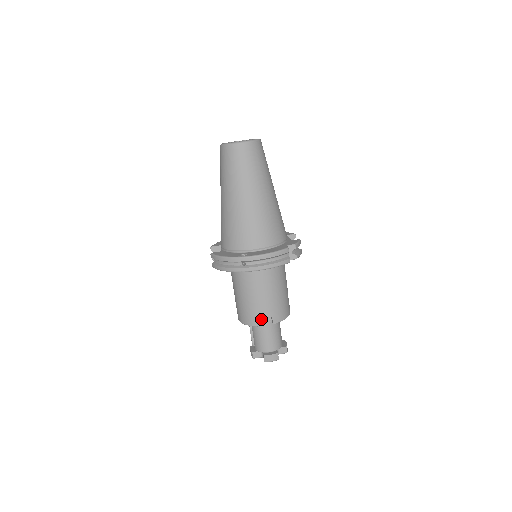
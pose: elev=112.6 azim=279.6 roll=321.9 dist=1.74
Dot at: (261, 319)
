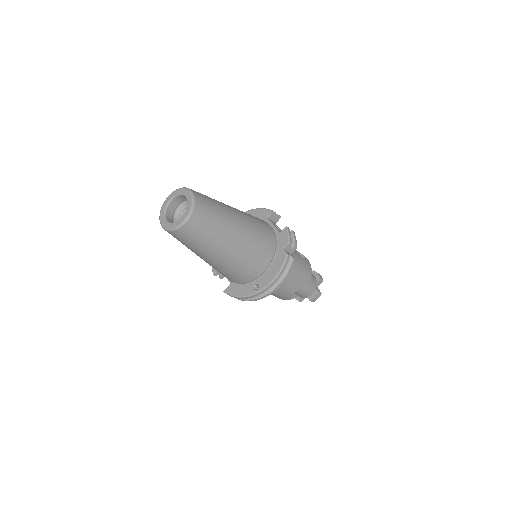
Dot at: occluded
